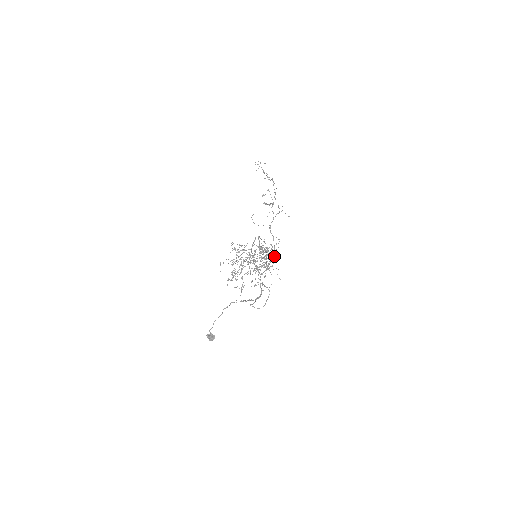
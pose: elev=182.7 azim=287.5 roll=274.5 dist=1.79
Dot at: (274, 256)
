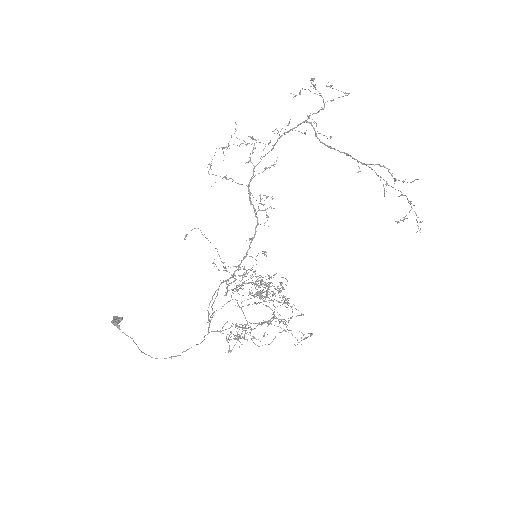
Dot at: occluded
